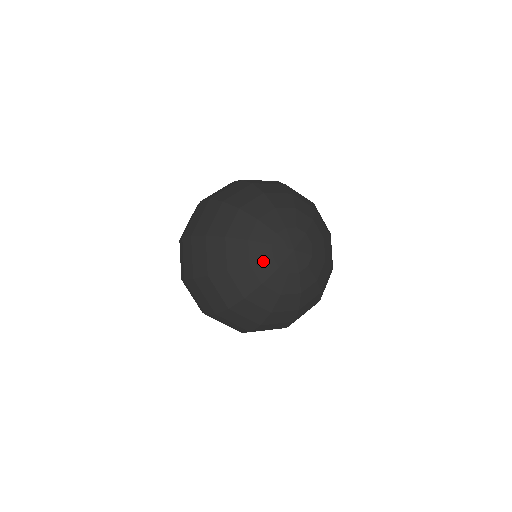
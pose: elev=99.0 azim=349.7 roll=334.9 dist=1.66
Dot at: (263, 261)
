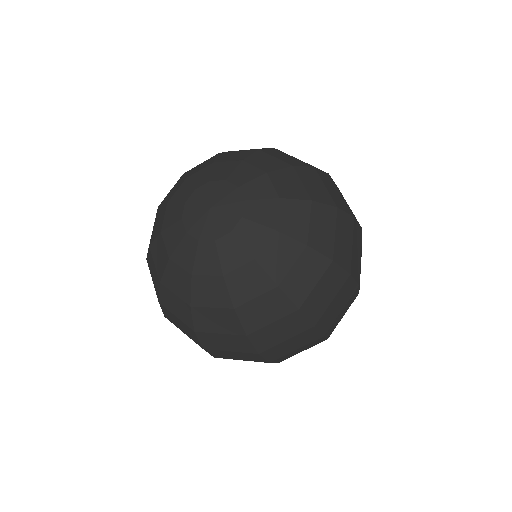
Dot at: (177, 204)
